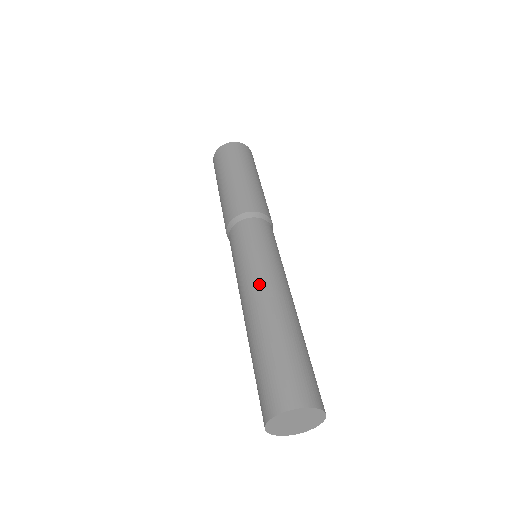
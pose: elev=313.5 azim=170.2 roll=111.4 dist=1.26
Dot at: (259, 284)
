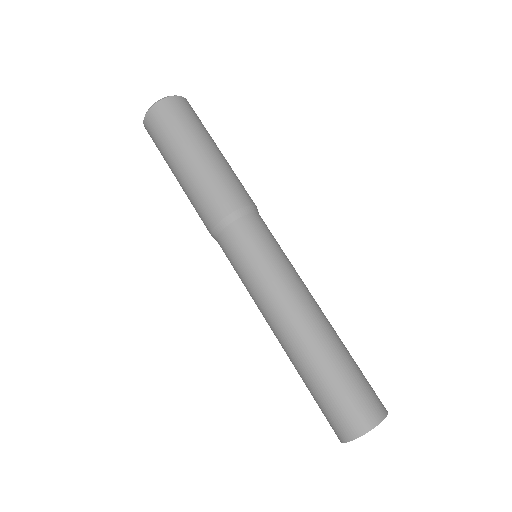
Dot at: (279, 310)
